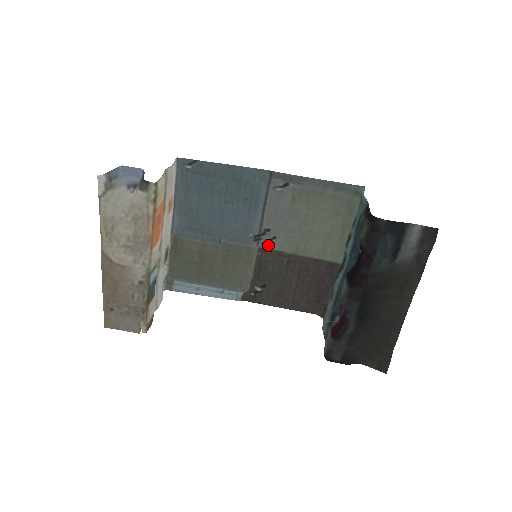
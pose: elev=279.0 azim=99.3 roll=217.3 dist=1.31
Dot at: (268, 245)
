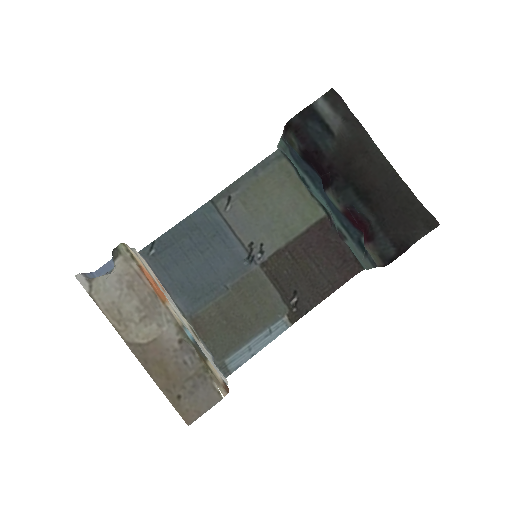
Dot at: (263, 256)
